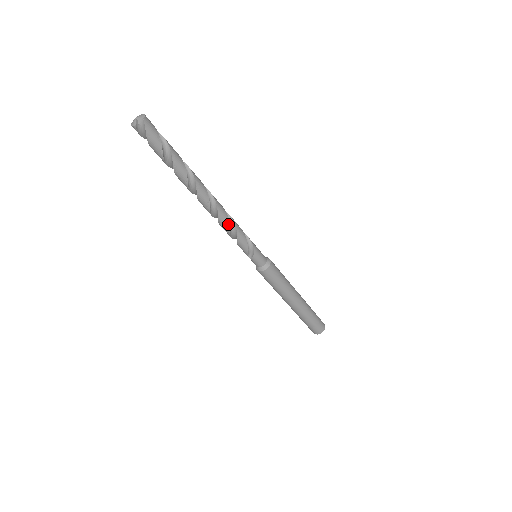
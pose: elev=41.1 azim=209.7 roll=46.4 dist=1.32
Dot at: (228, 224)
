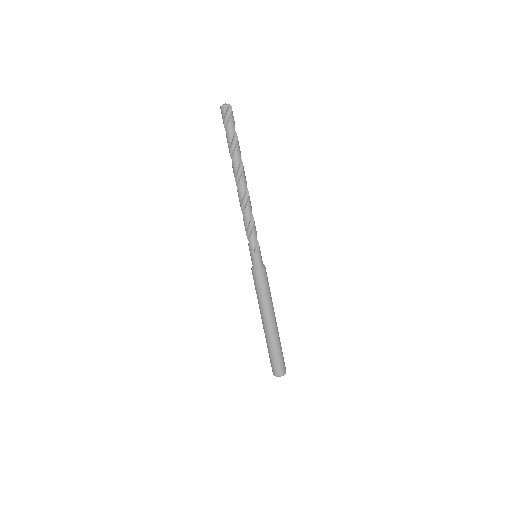
Dot at: (251, 209)
